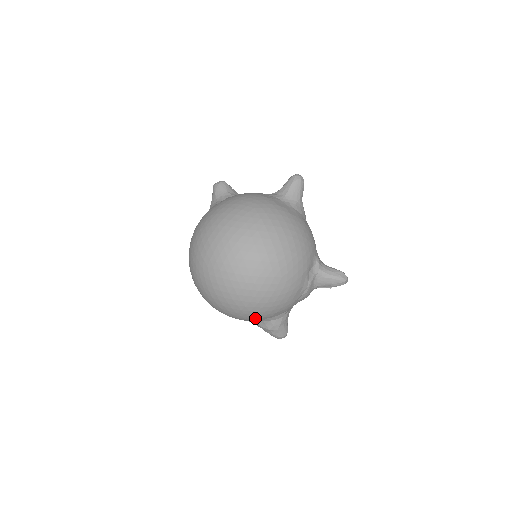
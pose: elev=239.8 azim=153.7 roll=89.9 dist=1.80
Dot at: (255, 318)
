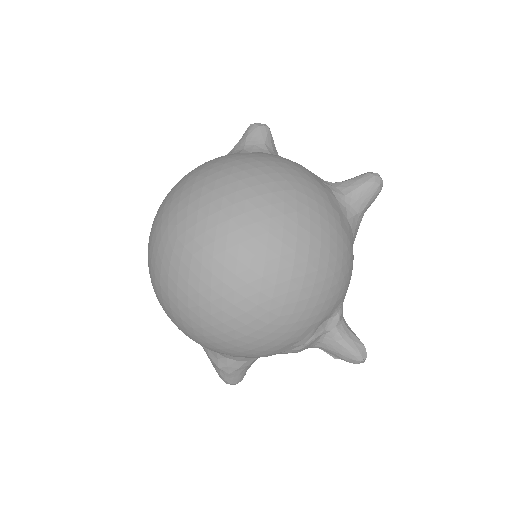
Dot at: (207, 346)
